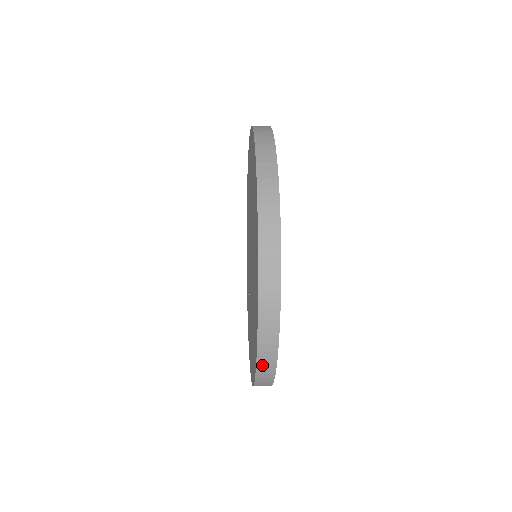
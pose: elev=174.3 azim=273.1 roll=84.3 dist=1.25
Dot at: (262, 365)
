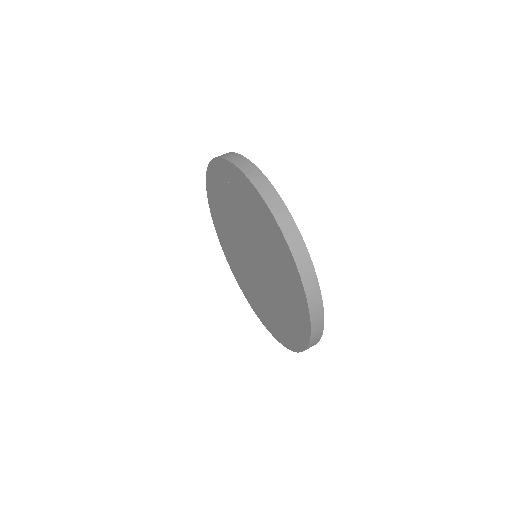
Dot at: (314, 337)
